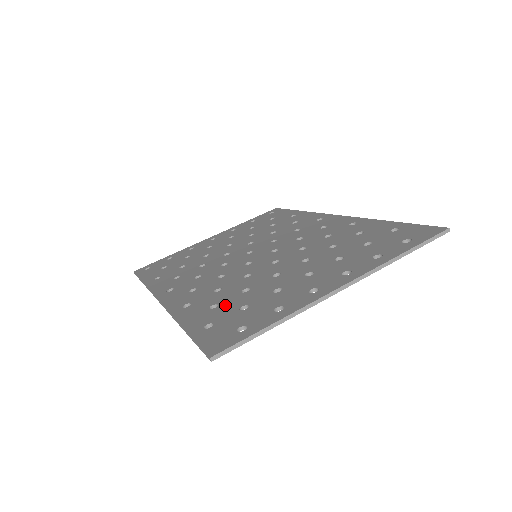
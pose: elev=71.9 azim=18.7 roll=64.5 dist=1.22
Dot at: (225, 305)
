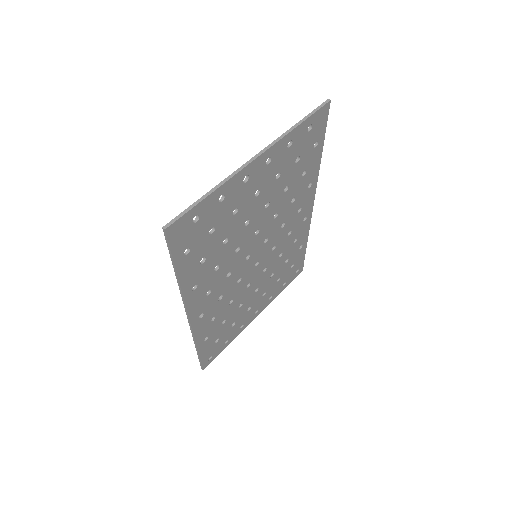
Dot at: (205, 248)
